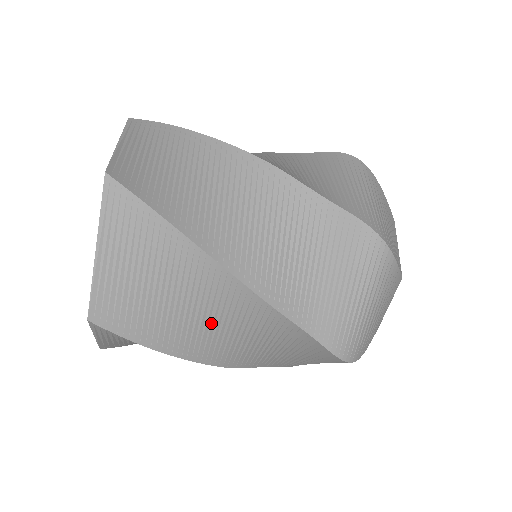
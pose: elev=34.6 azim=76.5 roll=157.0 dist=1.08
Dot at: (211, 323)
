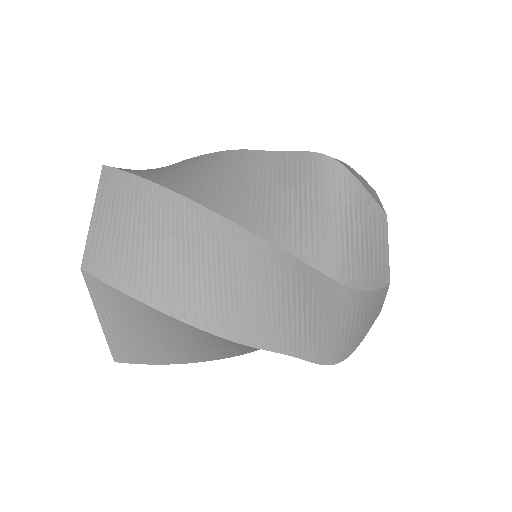
Dot at: (194, 268)
